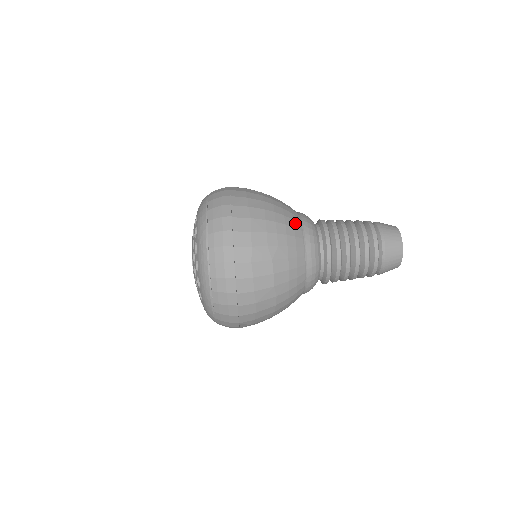
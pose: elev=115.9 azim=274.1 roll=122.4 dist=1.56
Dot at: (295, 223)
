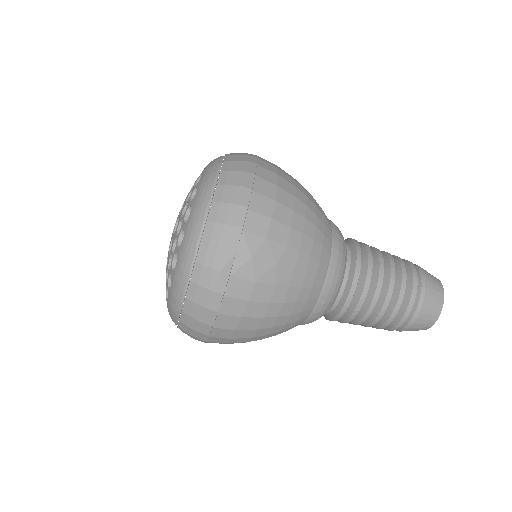
Dot at: occluded
